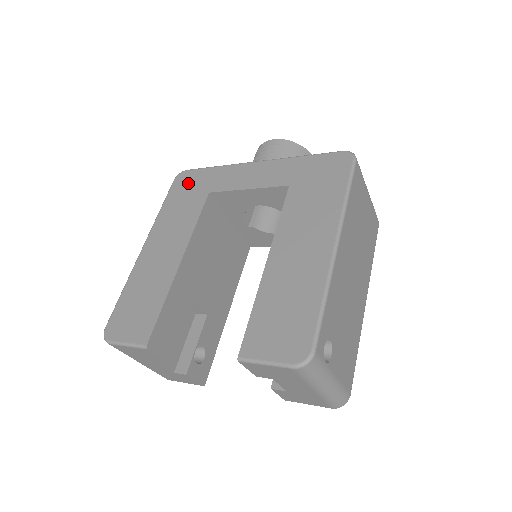
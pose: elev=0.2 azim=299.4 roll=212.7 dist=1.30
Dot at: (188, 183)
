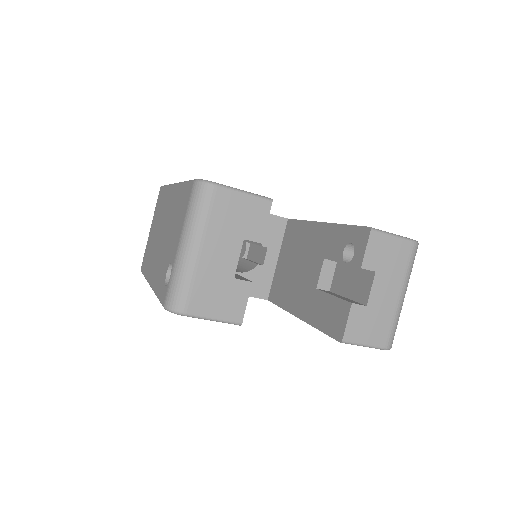
Dot at: occluded
